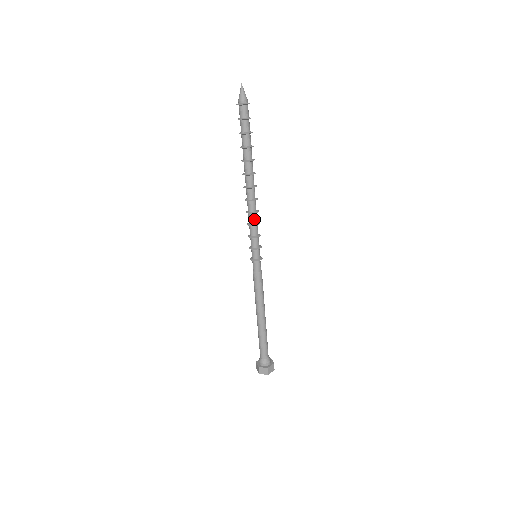
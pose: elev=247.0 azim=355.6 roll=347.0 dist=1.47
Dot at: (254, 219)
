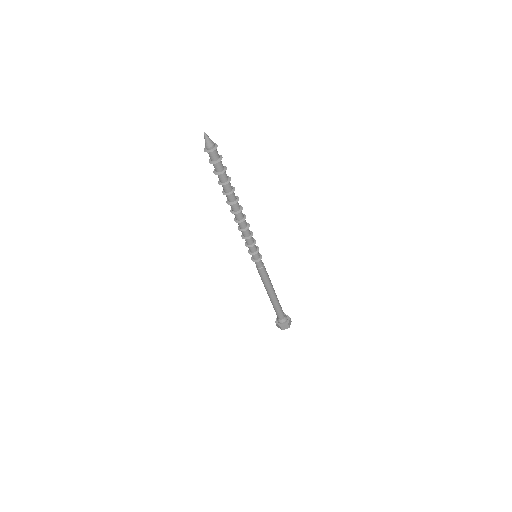
Dot at: (244, 234)
